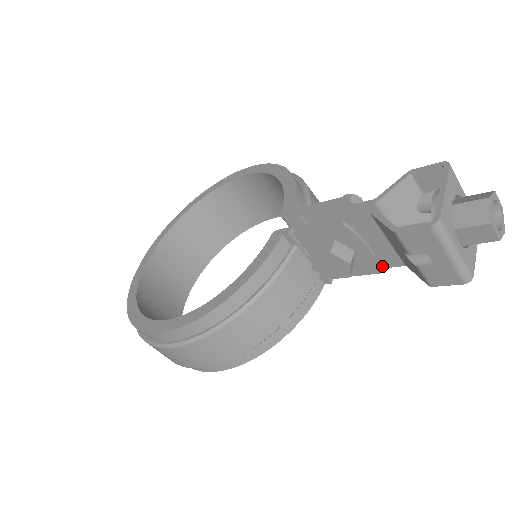
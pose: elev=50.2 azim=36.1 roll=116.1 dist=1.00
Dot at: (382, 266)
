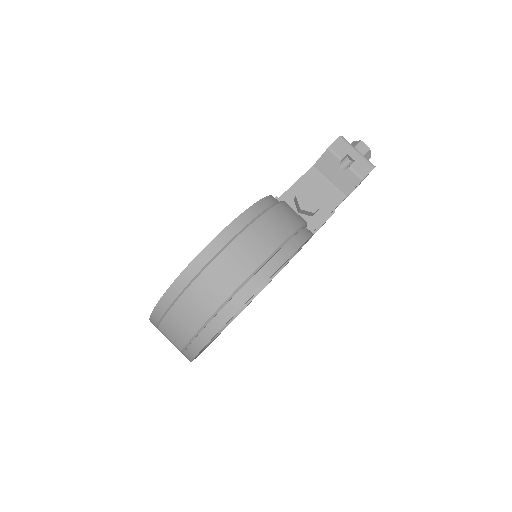
Dot at: (335, 205)
